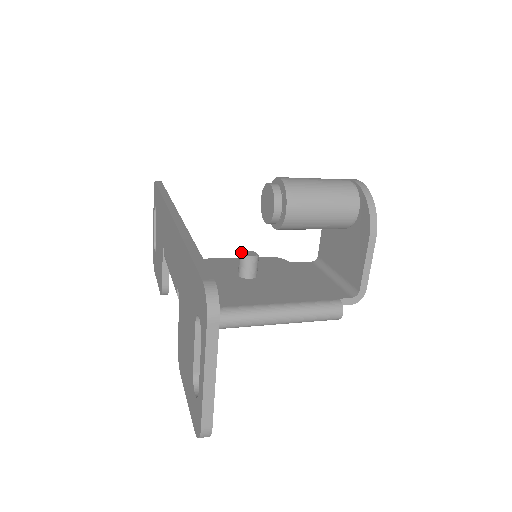
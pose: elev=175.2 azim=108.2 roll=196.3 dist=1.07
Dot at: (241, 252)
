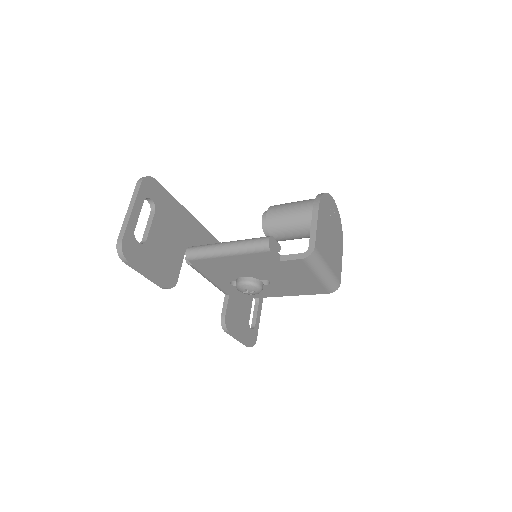
Dot at: occluded
